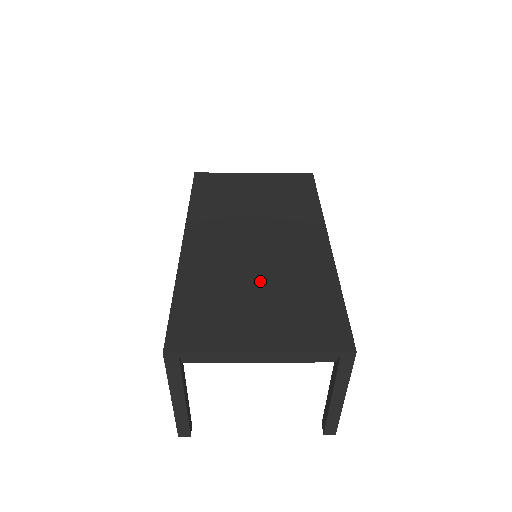
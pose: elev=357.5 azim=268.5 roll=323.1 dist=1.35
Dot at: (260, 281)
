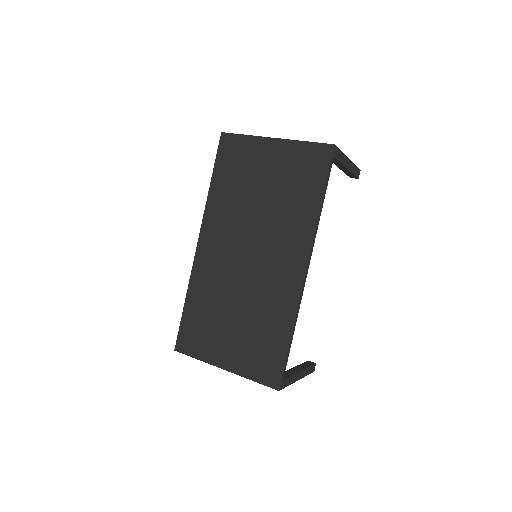
Dot at: (239, 305)
